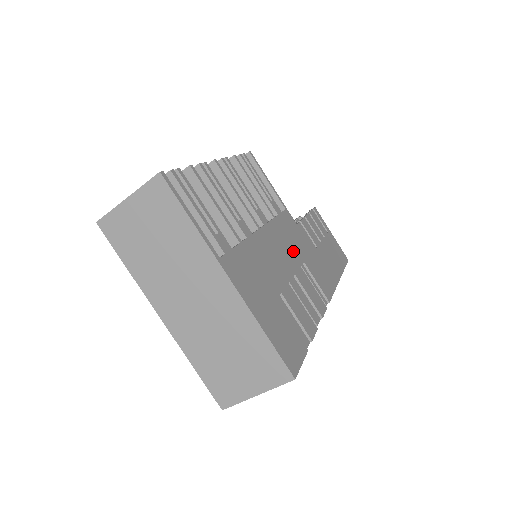
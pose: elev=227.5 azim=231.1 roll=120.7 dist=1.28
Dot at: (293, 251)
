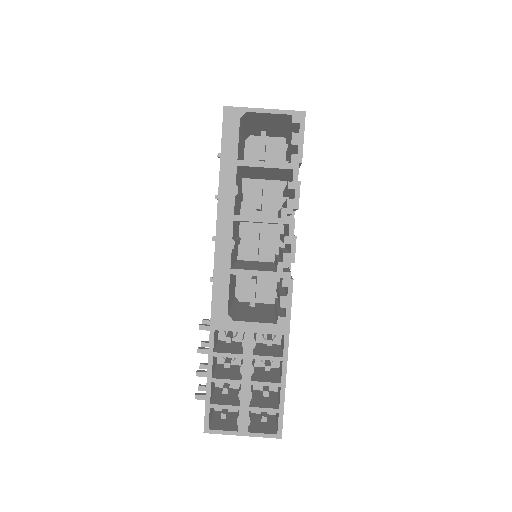
Dot at: occluded
